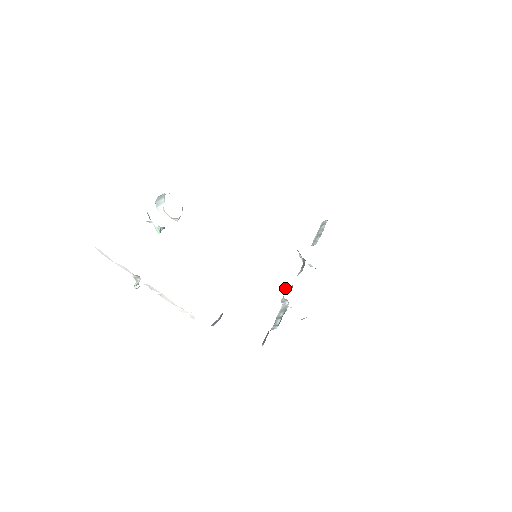
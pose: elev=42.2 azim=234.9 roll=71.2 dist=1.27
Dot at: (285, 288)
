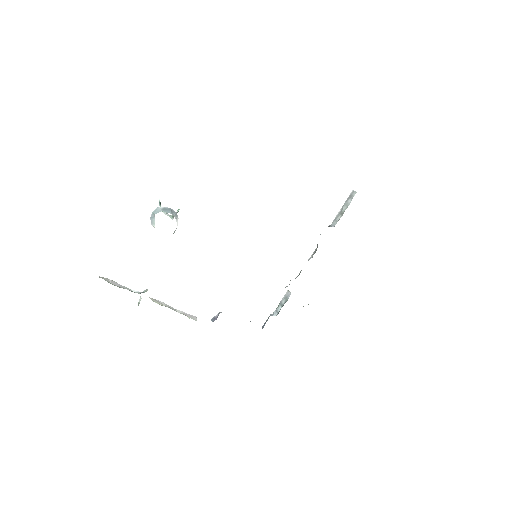
Dot at: occluded
